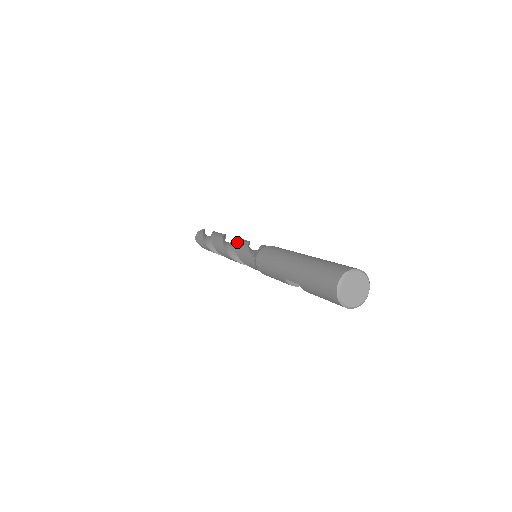
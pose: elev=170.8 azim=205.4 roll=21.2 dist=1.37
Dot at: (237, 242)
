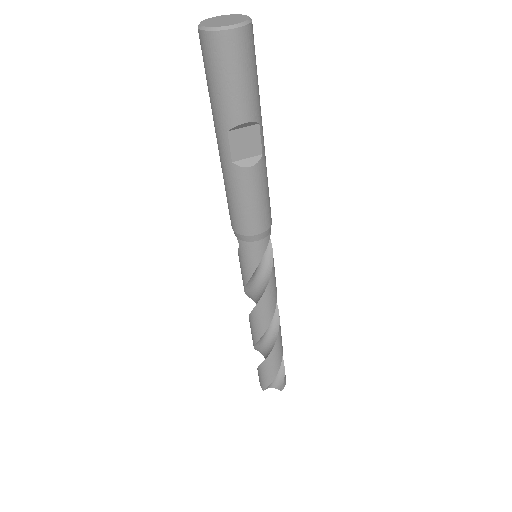
Dot at: occluded
